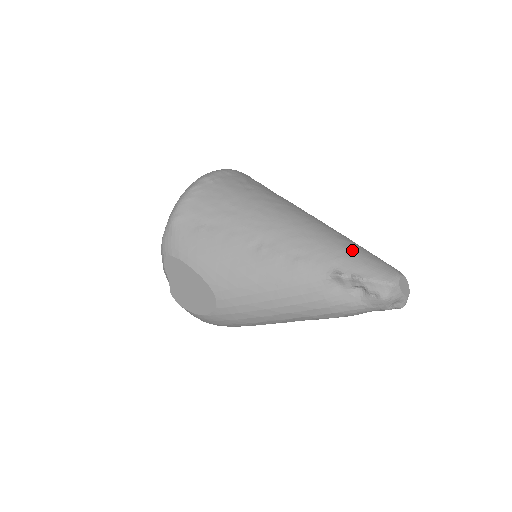
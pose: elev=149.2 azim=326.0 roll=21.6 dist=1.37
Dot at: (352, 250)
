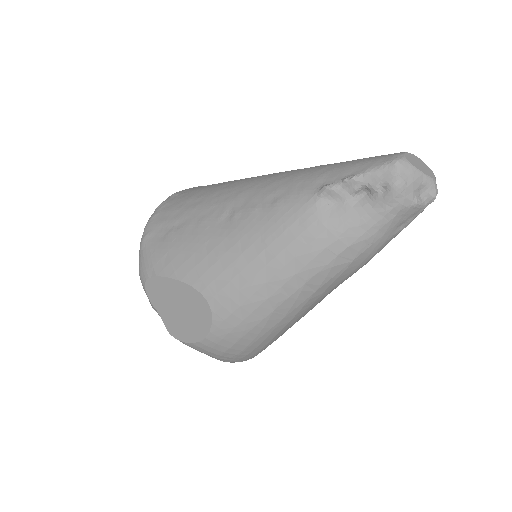
Dot at: (337, 163)
